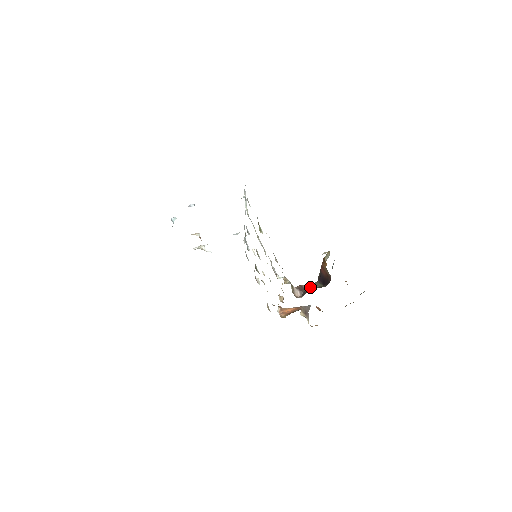
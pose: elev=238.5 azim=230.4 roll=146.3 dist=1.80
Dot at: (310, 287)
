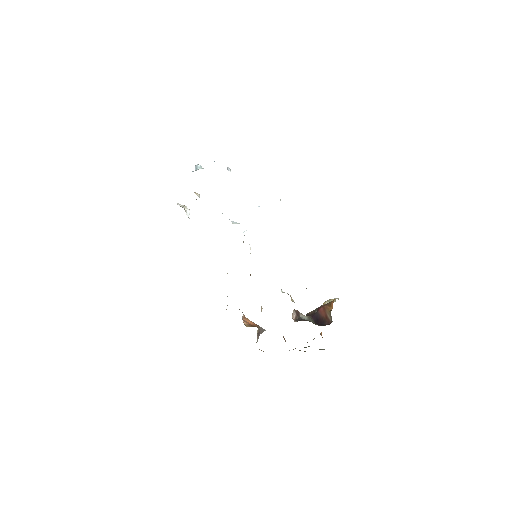
Dot at: (304, 317)
